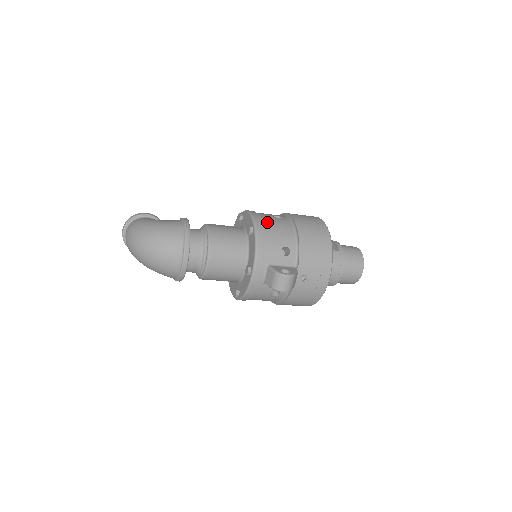
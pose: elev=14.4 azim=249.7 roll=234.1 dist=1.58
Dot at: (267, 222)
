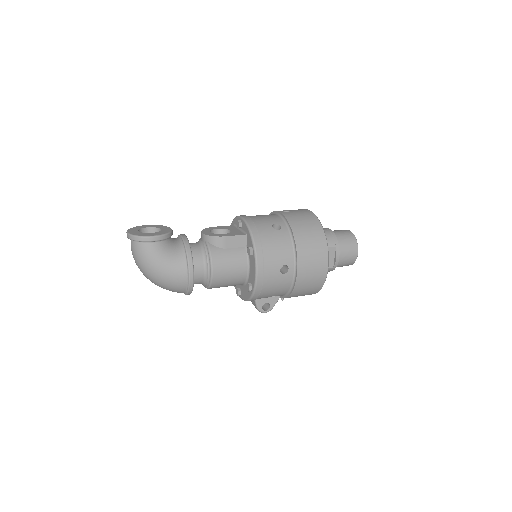
Dot at: (268, 285)
